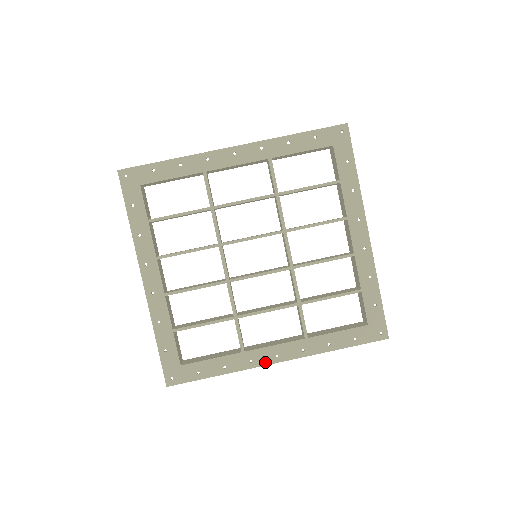
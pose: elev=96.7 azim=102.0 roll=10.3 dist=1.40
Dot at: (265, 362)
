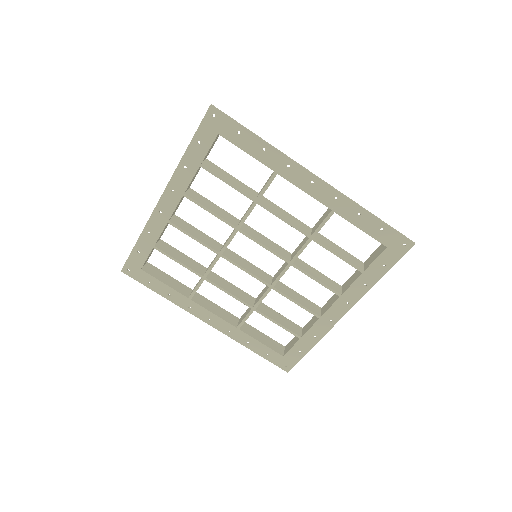
Dot at: (198, 316)
